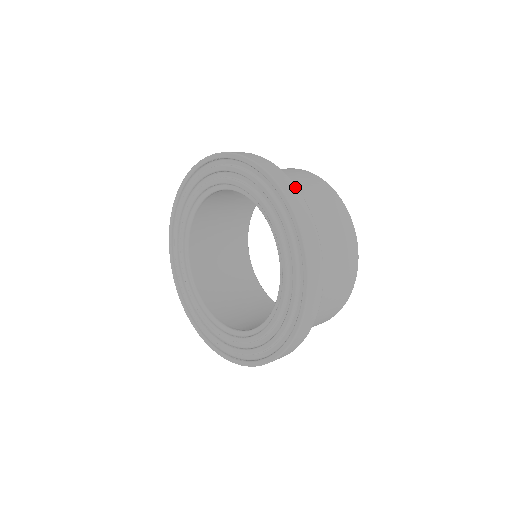
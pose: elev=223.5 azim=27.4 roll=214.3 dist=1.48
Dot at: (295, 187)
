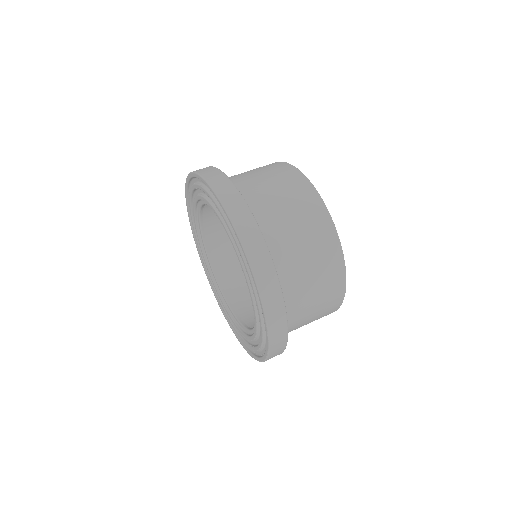
Dot at: occluded
